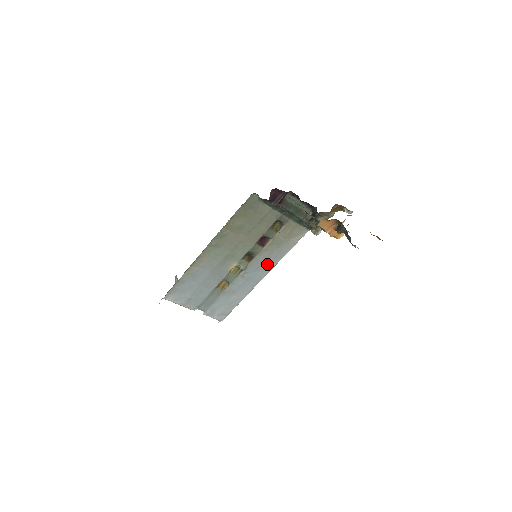
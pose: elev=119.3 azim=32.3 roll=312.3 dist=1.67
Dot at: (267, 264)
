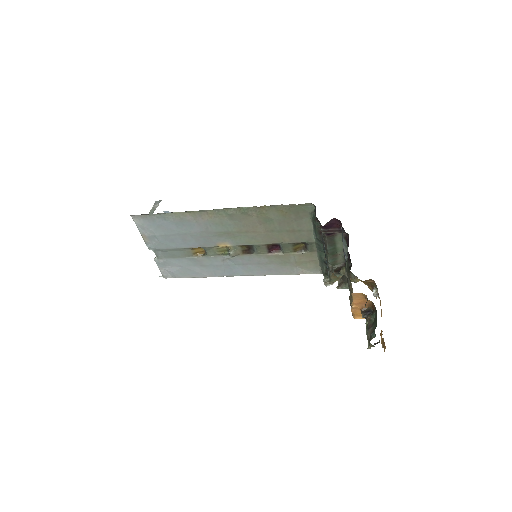
Dot at: (256, 268)
